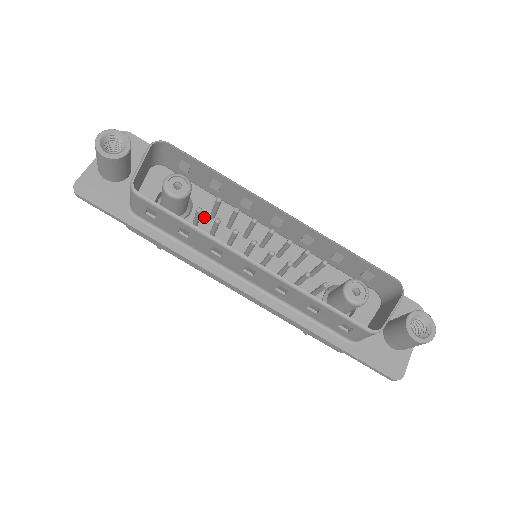
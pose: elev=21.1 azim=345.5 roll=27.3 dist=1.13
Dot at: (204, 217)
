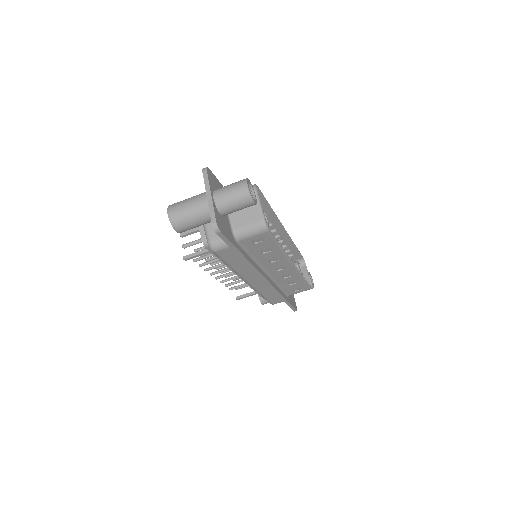
Dot at: occluded
